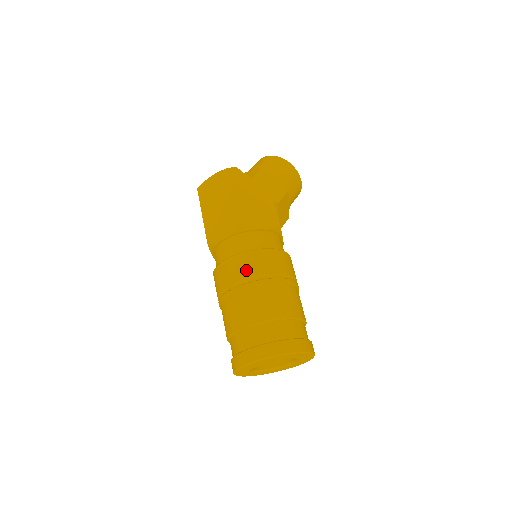
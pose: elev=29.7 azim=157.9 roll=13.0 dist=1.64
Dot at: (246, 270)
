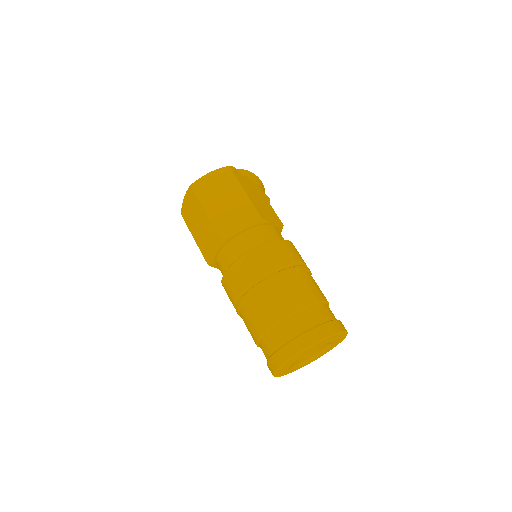
Dot at: (280, 257)
